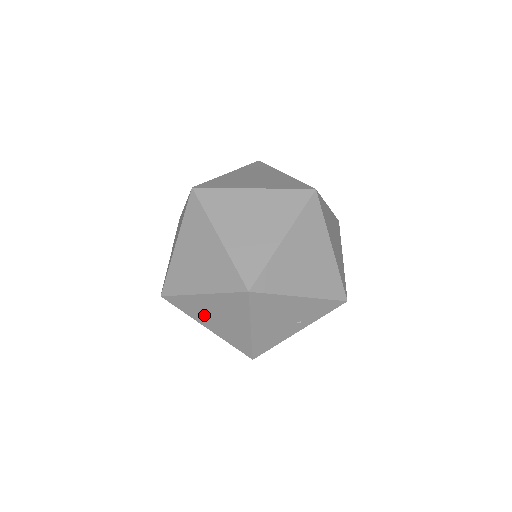
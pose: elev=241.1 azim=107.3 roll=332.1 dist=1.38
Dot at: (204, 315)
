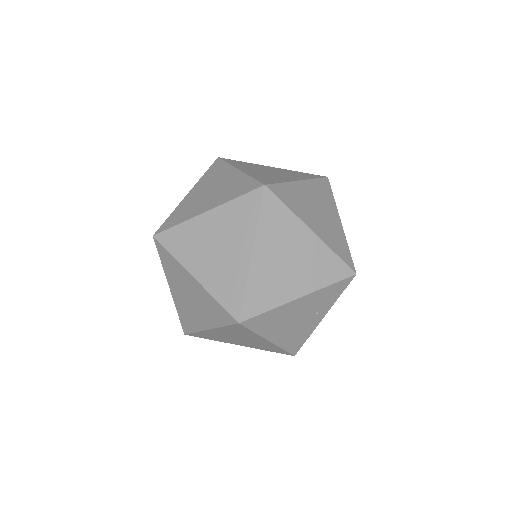
Dot at: (227, 339)
